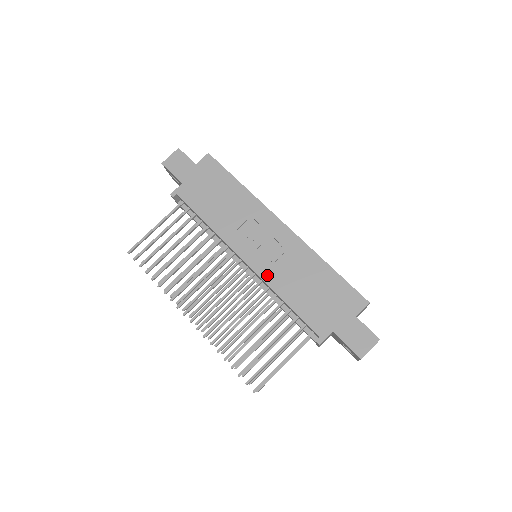
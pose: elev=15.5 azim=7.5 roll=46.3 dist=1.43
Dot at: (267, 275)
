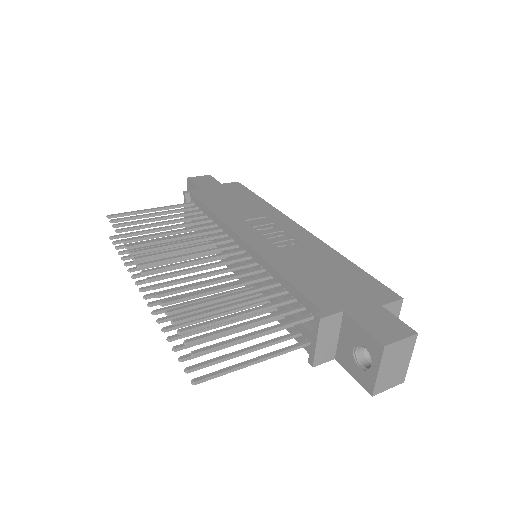
Dot at: (266, 252)
